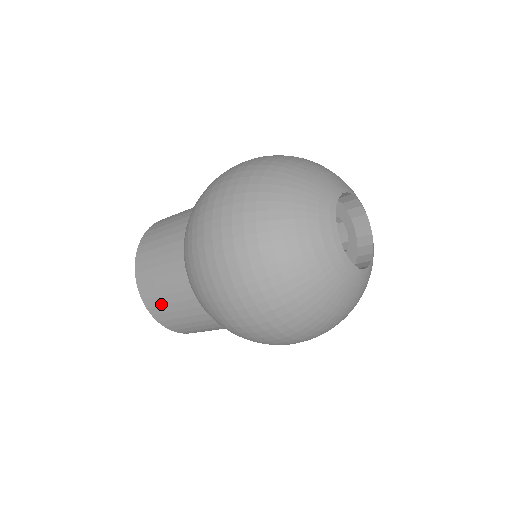
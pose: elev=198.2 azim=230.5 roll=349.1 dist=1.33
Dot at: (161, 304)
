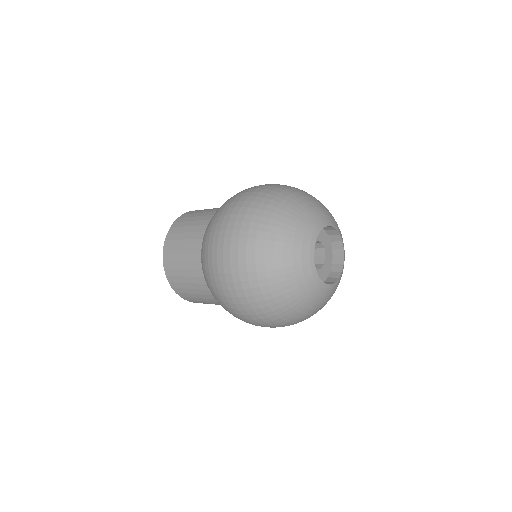
Dot at: (176, 268)
